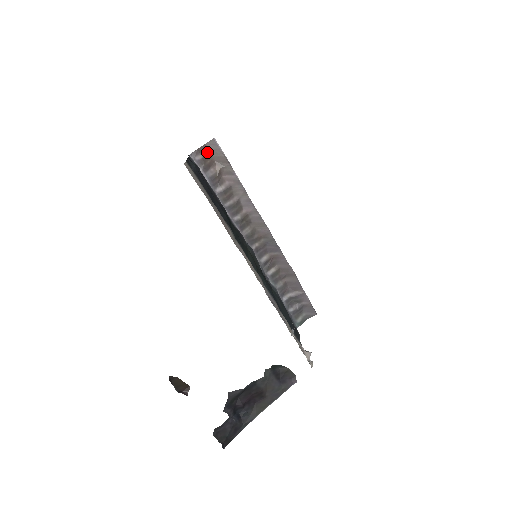
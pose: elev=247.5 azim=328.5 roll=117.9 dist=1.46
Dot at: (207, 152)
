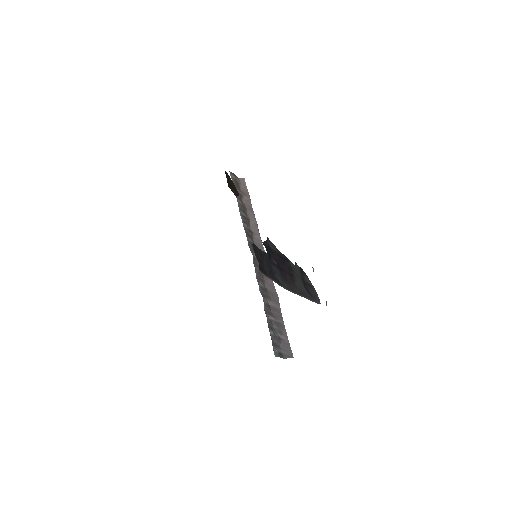
Dot at: (238, 181)
